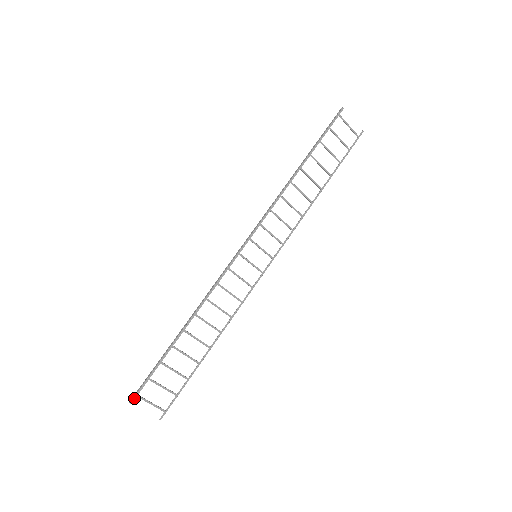
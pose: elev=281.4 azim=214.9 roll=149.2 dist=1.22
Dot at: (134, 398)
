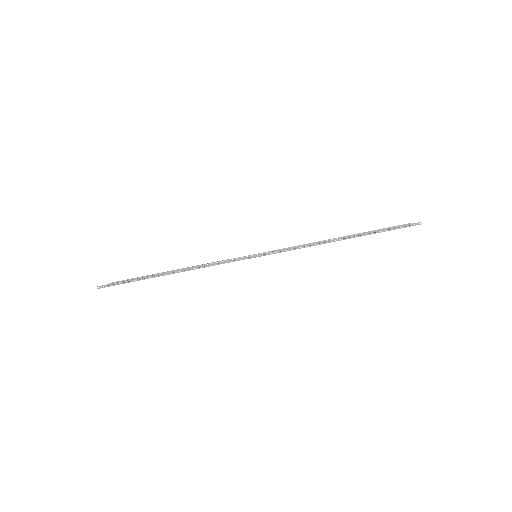
Dot at: occluded
